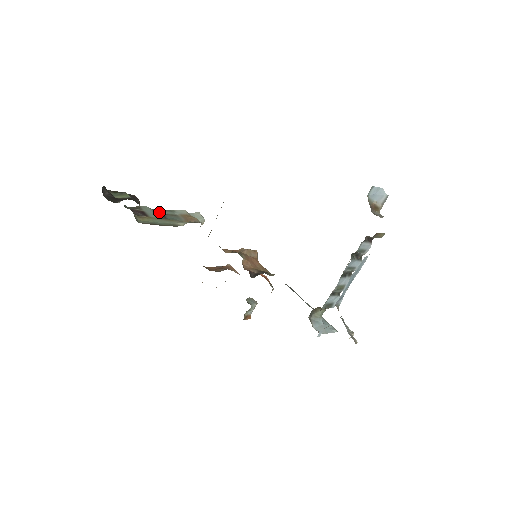
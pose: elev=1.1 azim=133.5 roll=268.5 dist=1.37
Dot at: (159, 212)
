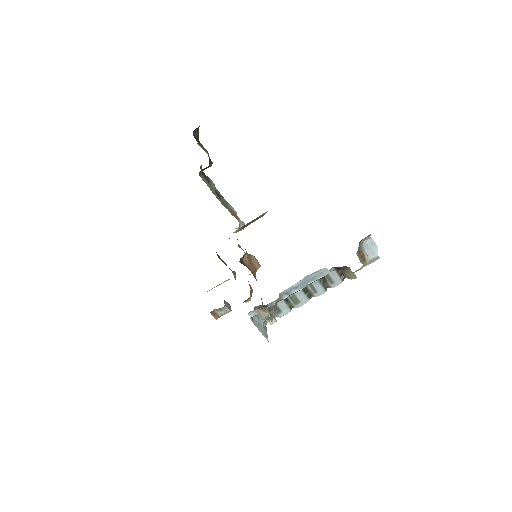
Dot at: occluded
